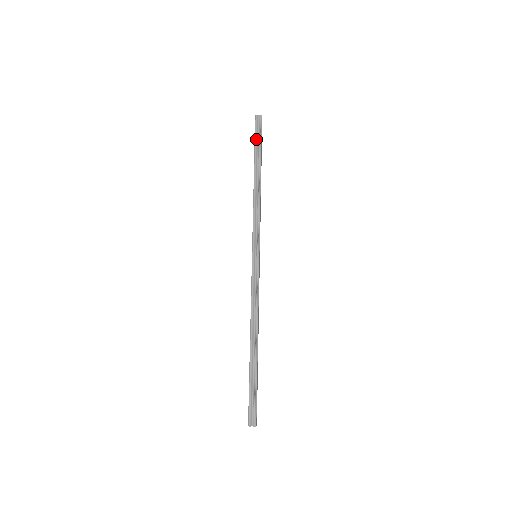
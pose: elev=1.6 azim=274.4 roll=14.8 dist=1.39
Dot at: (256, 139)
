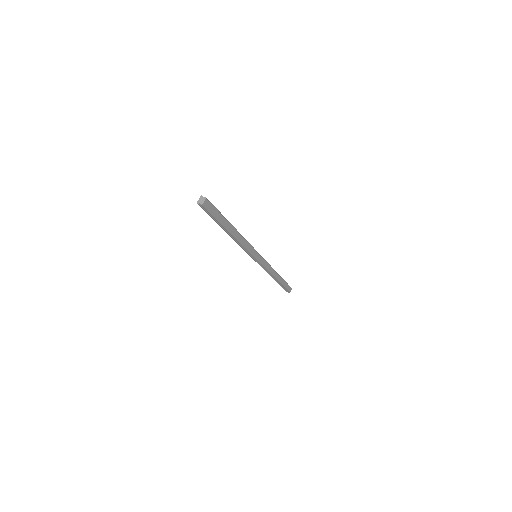
Dot at: occluded
